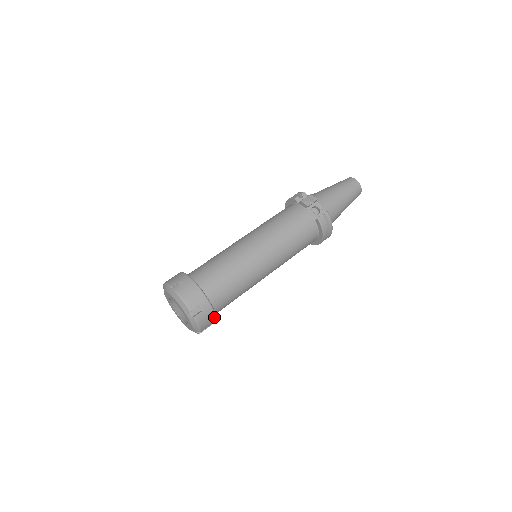
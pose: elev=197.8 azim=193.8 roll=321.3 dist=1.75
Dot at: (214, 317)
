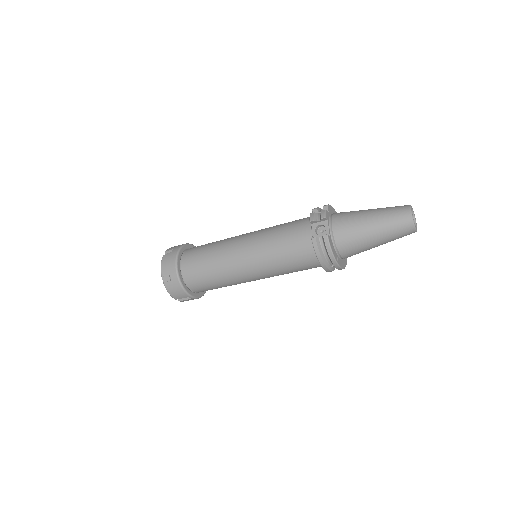
Dot at: (184, 292)
